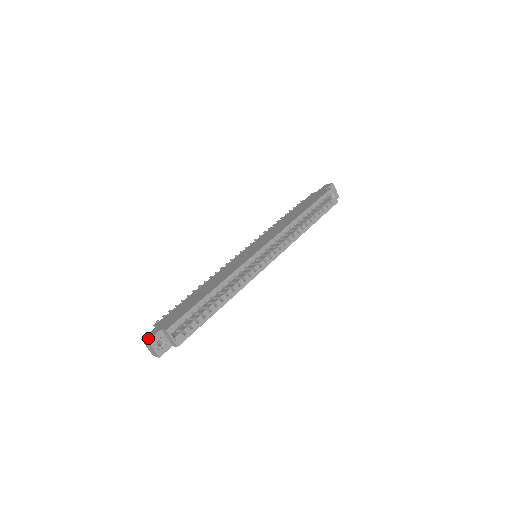
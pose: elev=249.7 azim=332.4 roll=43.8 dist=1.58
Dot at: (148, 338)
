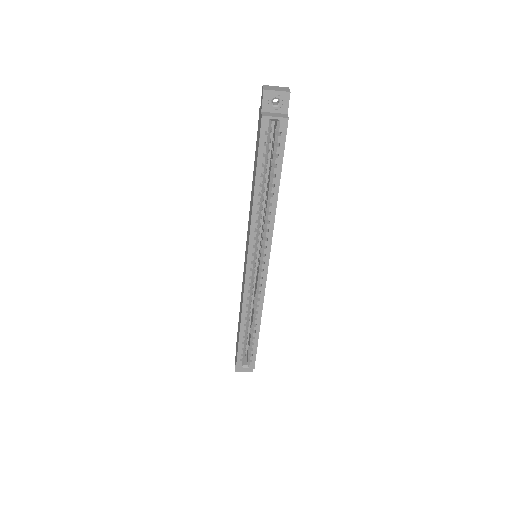
Dot at: occluded
